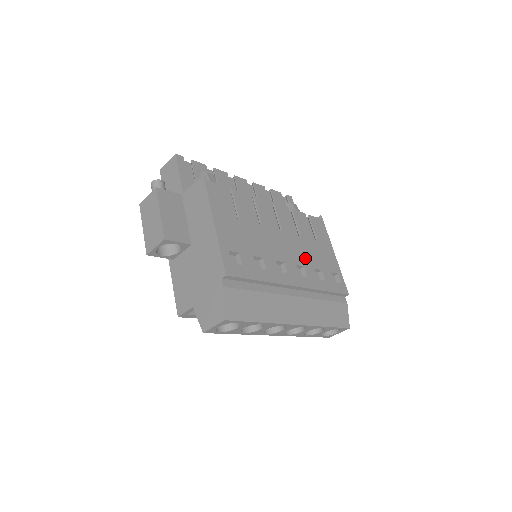
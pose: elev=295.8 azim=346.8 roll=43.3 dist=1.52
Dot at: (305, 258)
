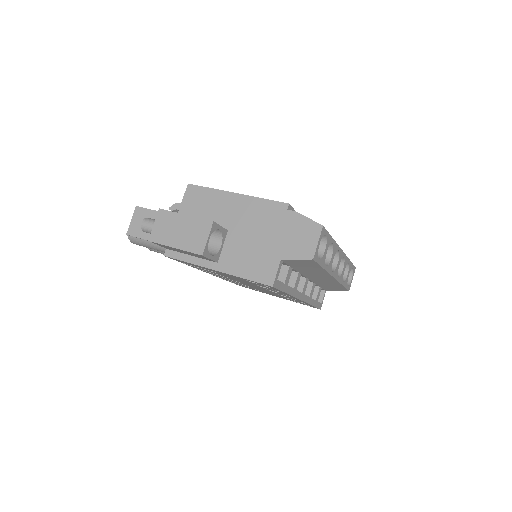
Dot at: occluded
